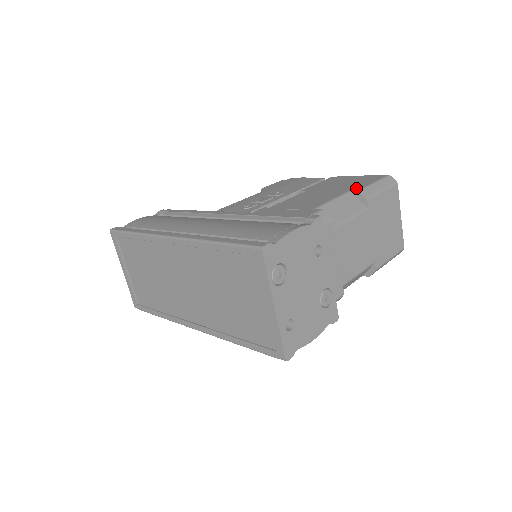
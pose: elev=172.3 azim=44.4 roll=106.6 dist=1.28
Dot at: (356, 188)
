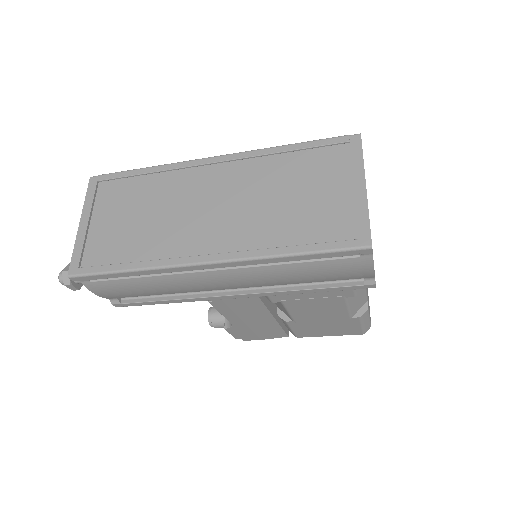
Dot at: occluded
